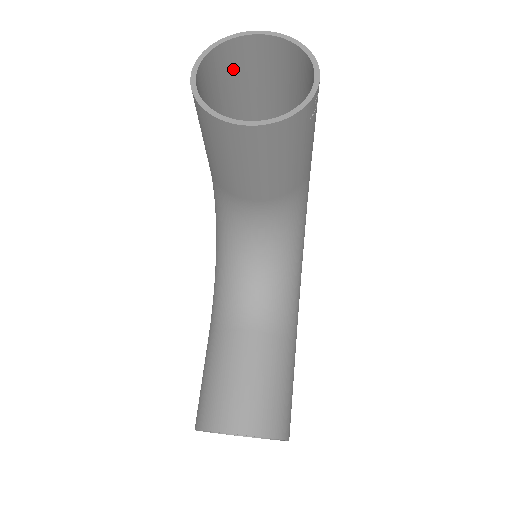
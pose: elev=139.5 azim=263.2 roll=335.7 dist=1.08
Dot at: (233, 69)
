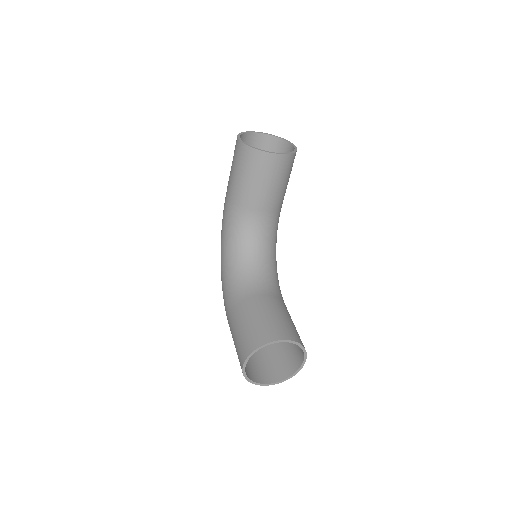
Dot at: occluded
